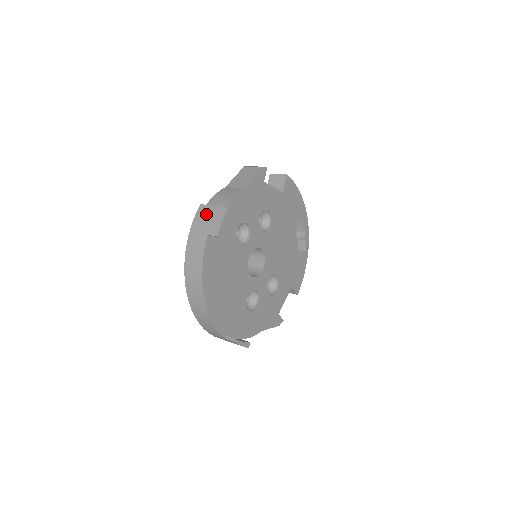
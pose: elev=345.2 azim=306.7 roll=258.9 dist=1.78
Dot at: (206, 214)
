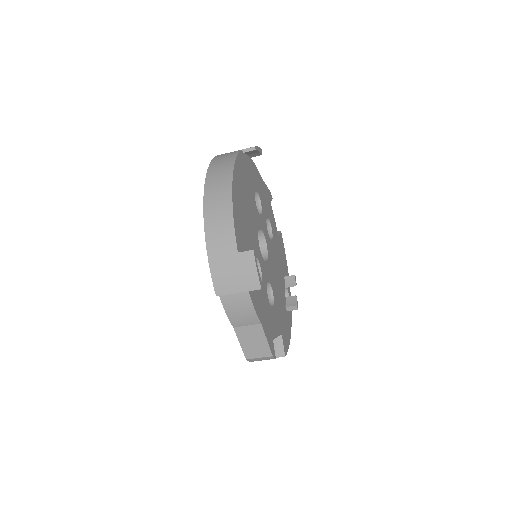
Dot at: occluded
